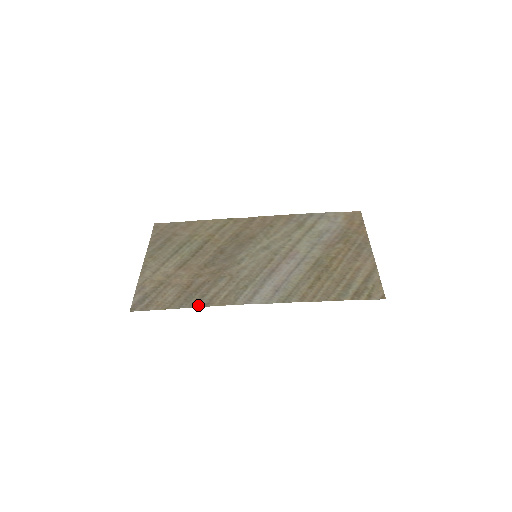
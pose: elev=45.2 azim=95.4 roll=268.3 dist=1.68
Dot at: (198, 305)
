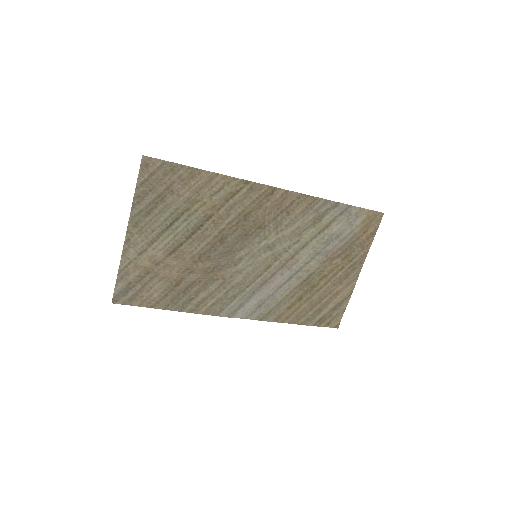
Dot at: (184, 310)
